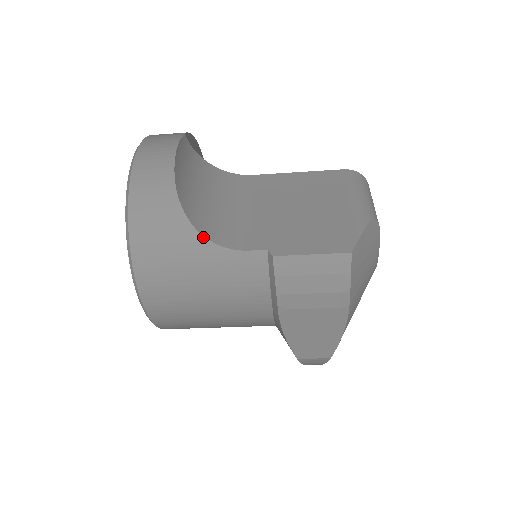
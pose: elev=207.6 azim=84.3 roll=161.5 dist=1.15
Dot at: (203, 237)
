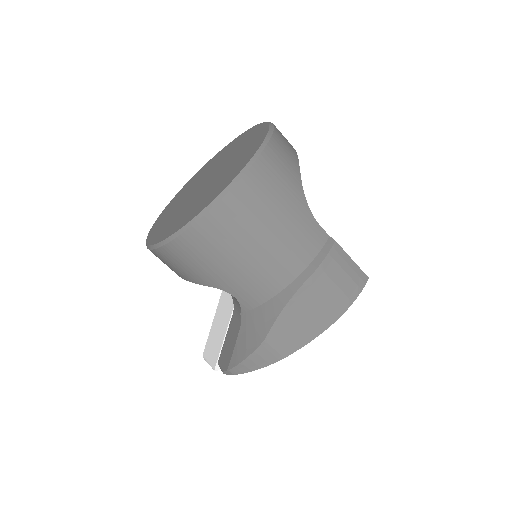
Dot at: occluded
